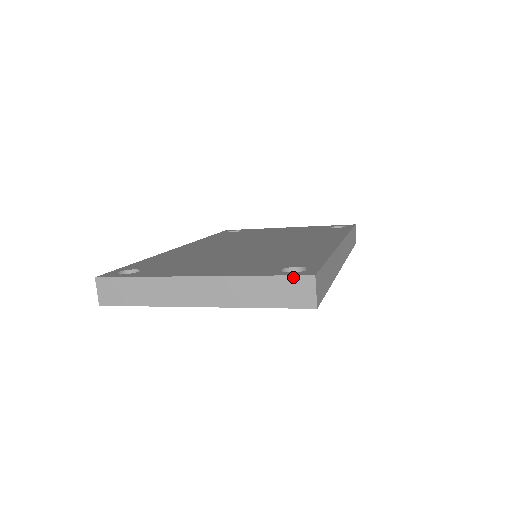
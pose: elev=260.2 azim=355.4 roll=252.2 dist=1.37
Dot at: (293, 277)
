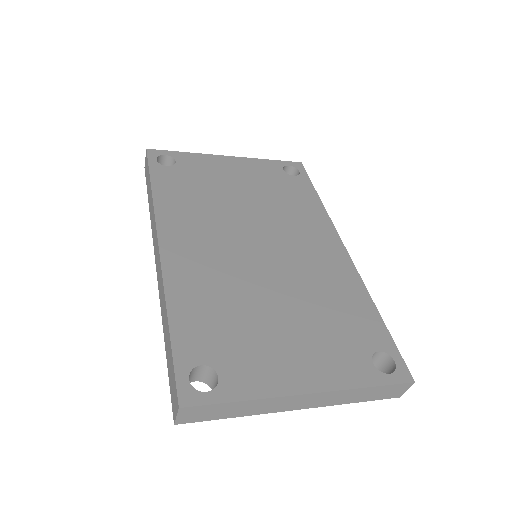
Dot at: (397, 385)
